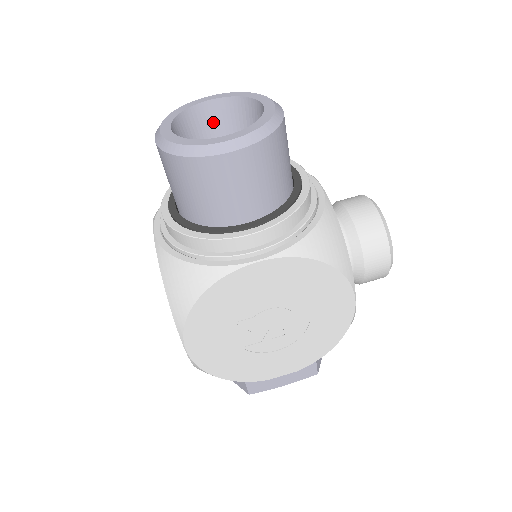
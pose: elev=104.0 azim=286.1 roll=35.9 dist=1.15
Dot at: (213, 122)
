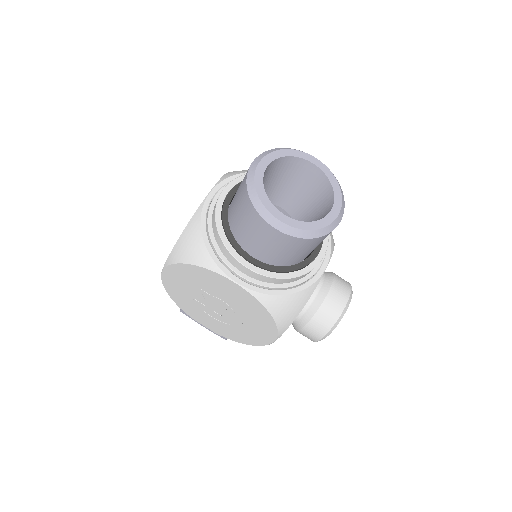
Dot at: (304, 175)
